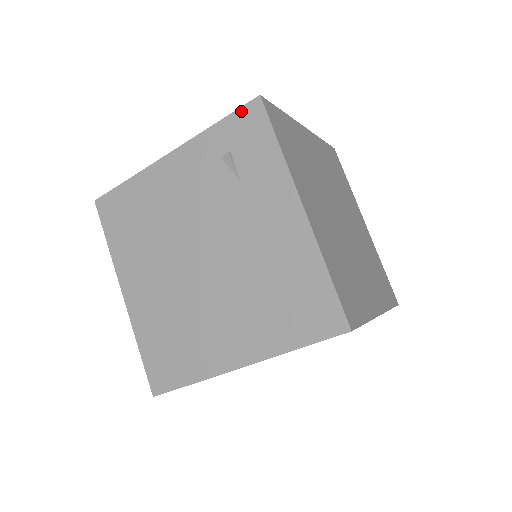
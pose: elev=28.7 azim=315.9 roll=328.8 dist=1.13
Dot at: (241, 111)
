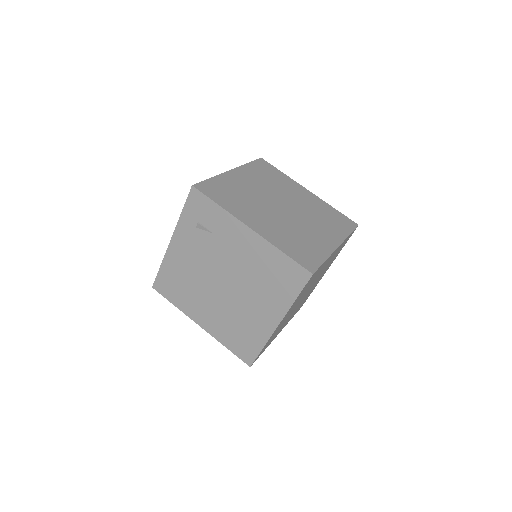
Dot at: (189, 199)
